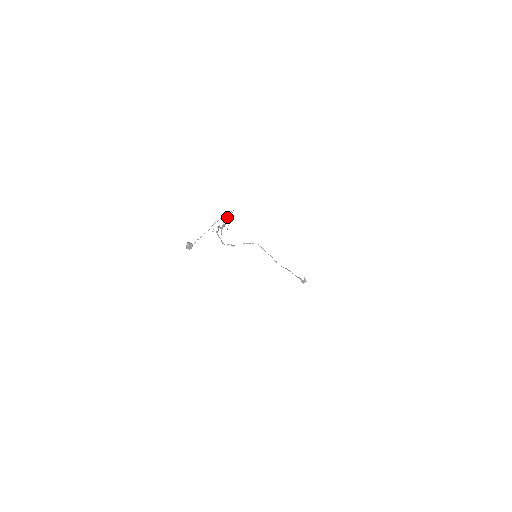
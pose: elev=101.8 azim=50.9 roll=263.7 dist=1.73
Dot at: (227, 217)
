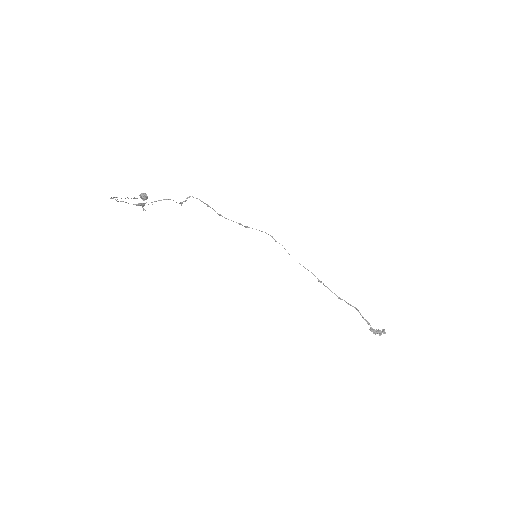
Dot at: (118, 201)
